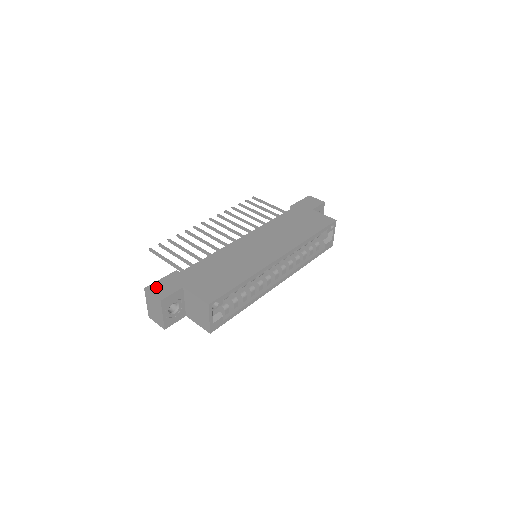
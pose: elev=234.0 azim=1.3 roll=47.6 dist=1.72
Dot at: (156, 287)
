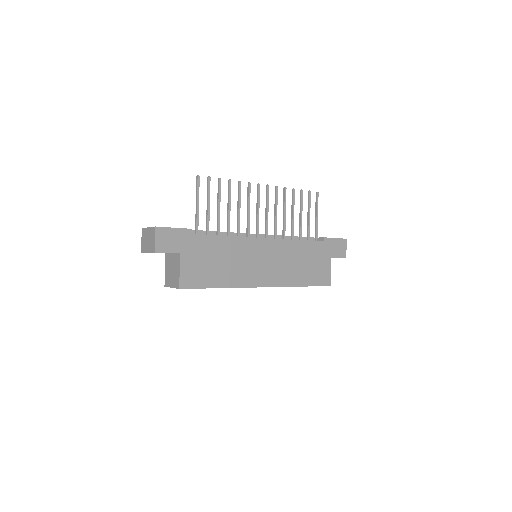
Dot at: (164, 234)
